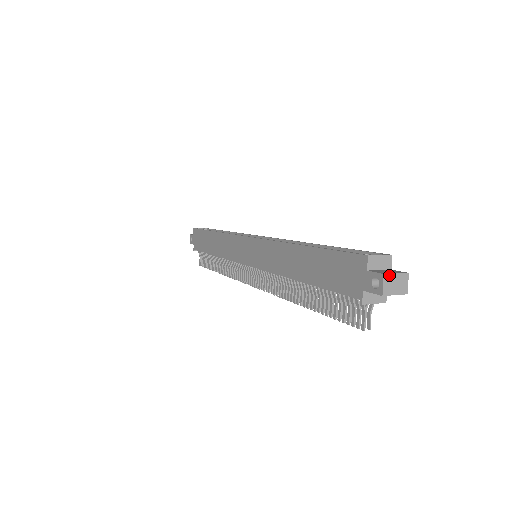
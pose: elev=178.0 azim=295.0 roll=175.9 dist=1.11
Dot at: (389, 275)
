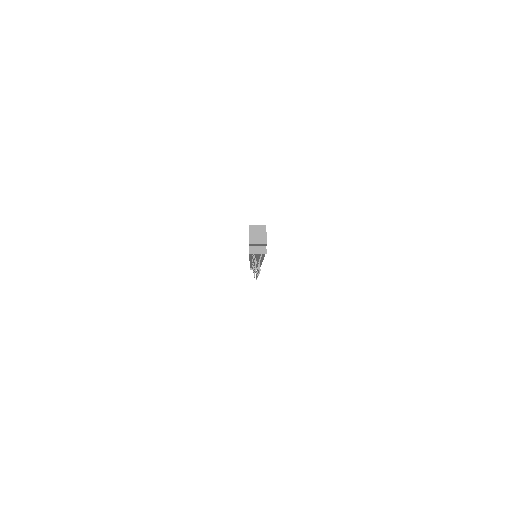
Dot at: (253, 233)
